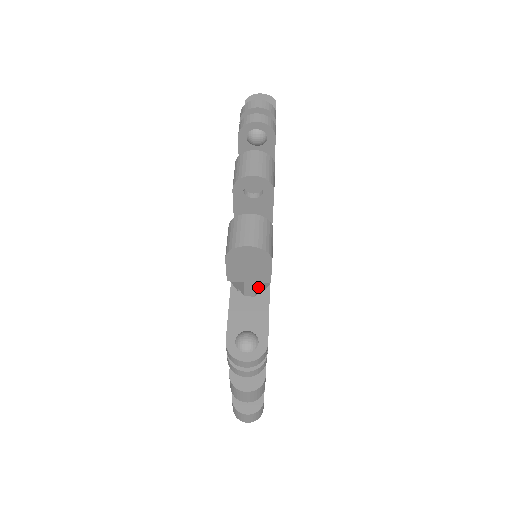
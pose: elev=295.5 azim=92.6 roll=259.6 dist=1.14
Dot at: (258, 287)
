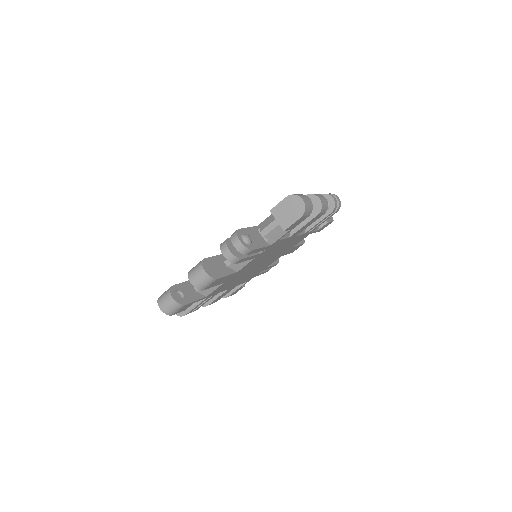
Dot at: (271, 234)
